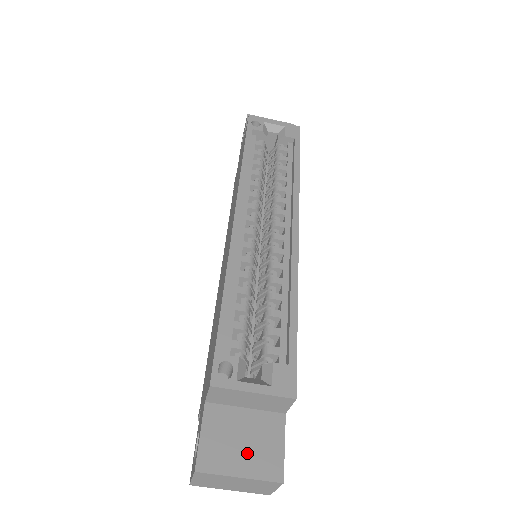
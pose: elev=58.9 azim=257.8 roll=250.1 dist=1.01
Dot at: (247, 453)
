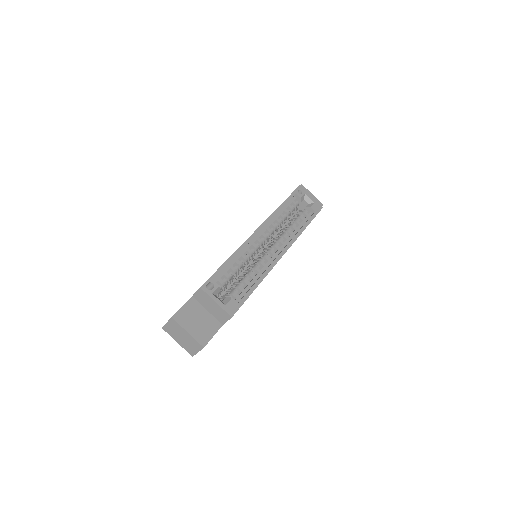
Dot at: (197, 327)
